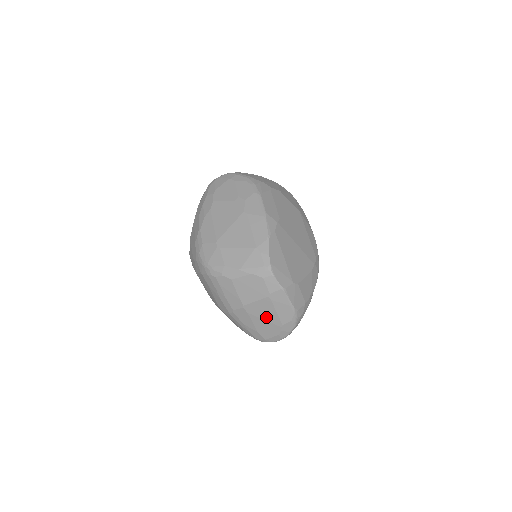
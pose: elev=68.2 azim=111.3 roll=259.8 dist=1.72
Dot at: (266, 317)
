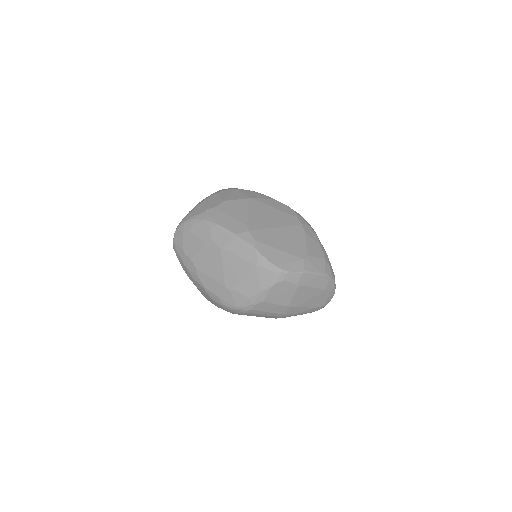
Dot at: (310, 296)
